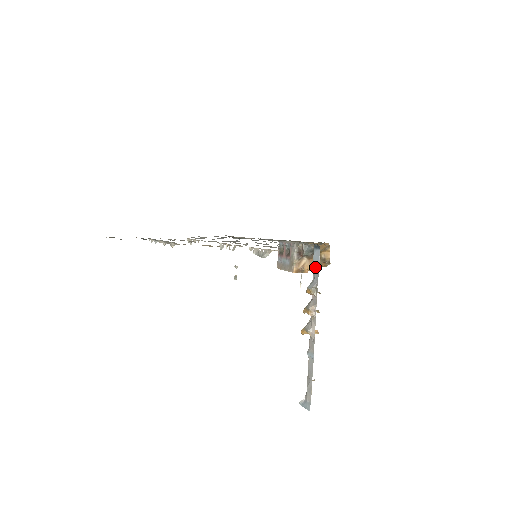
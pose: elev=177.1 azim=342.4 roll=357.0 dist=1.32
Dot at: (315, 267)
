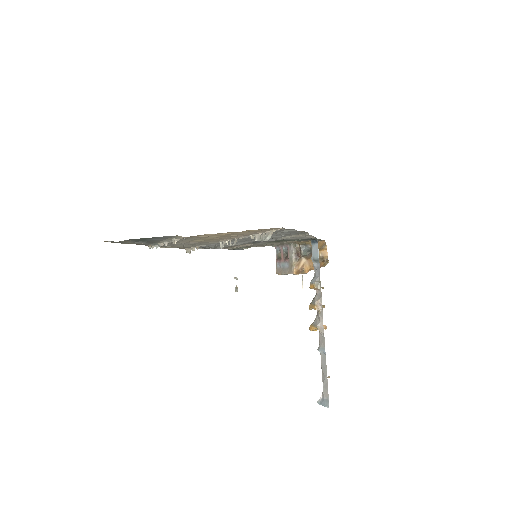
Dot at: (315, 261)
